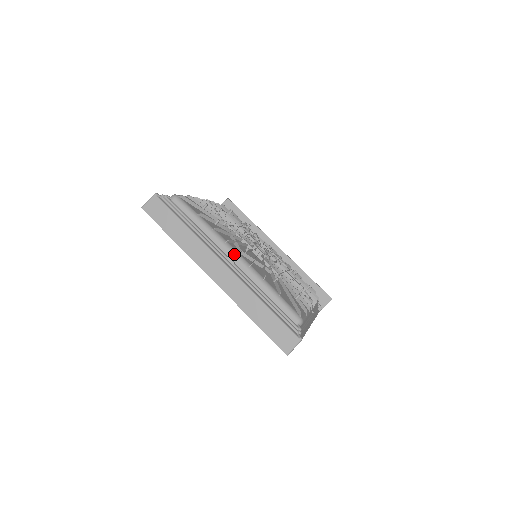
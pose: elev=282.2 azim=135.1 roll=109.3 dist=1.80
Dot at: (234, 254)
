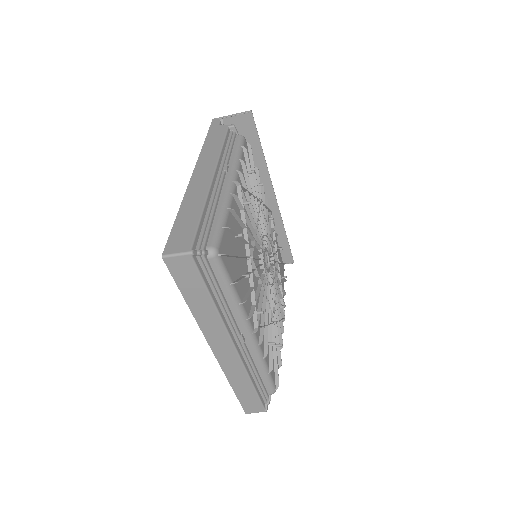
Dot at: (249, 333)
